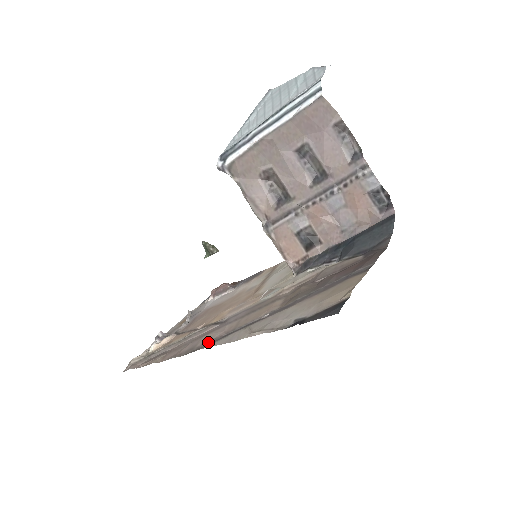
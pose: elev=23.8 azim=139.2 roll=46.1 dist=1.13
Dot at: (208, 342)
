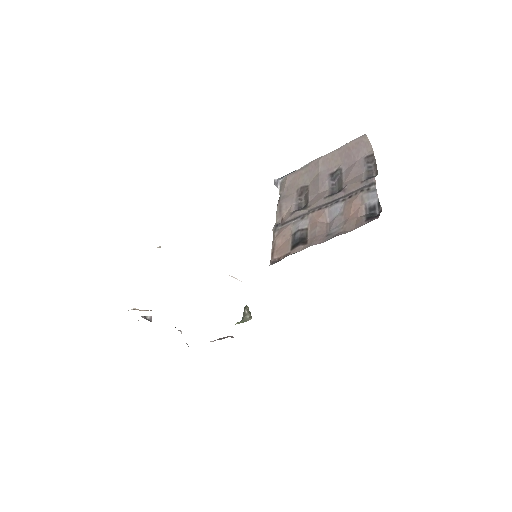
Dot at: occluded
